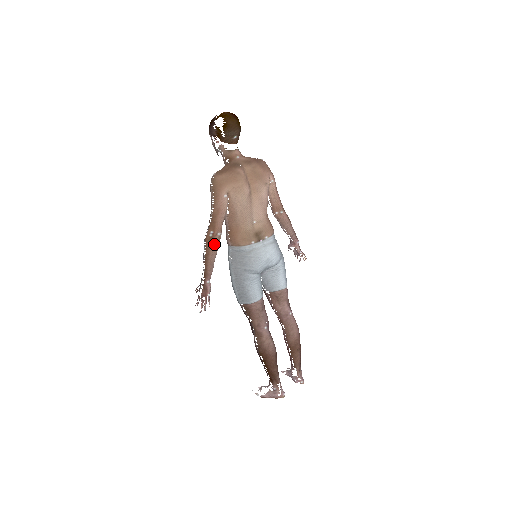
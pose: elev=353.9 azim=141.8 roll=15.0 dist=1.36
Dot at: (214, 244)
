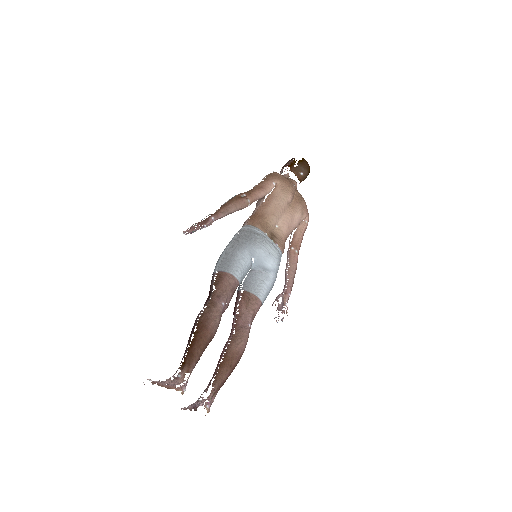
Dot at: (240, 201)
